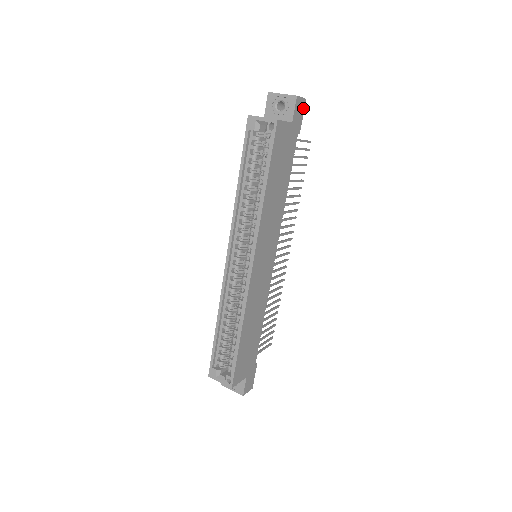
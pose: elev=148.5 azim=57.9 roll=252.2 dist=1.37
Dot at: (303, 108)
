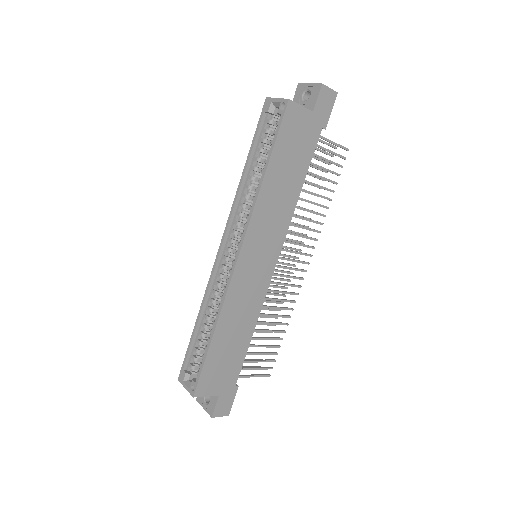
Dot at: (332, 102)
